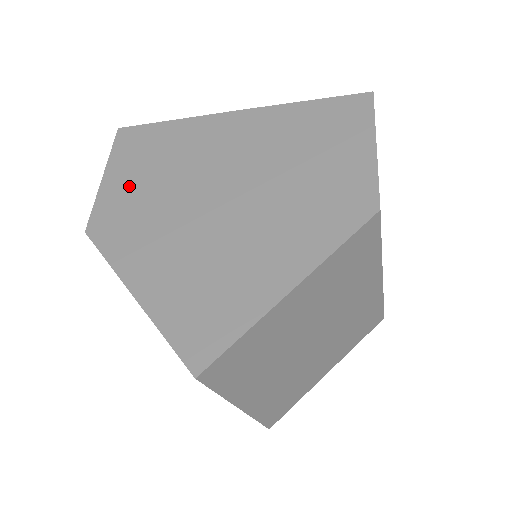
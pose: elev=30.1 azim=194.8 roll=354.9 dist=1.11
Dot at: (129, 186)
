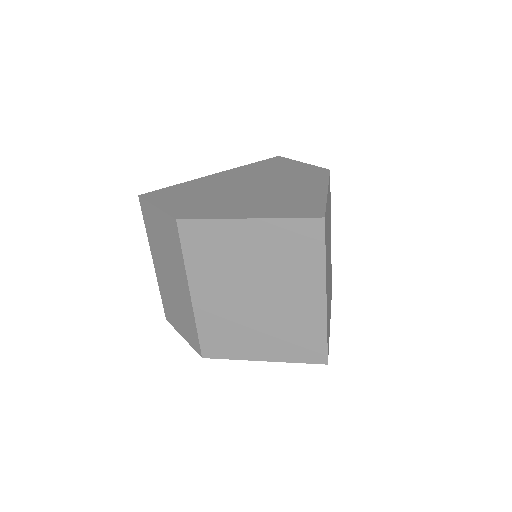
Dot at: (183, 202)
